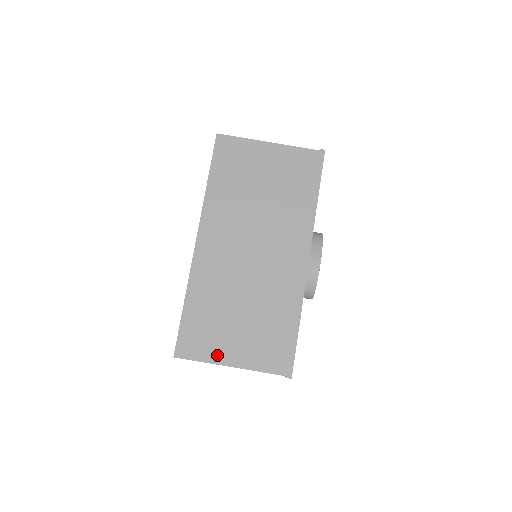
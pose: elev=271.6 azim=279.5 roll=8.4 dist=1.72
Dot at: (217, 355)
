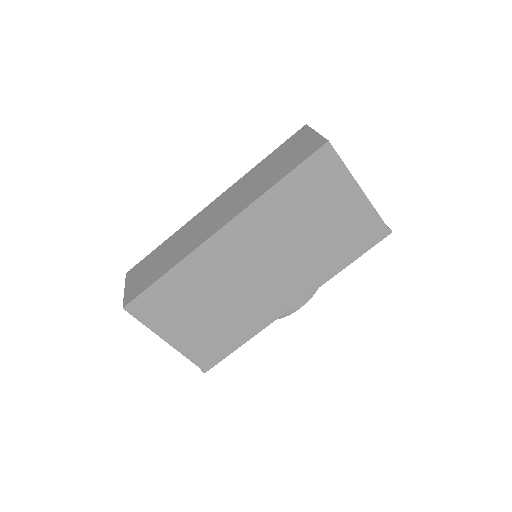
Dot at: (162, 328)
